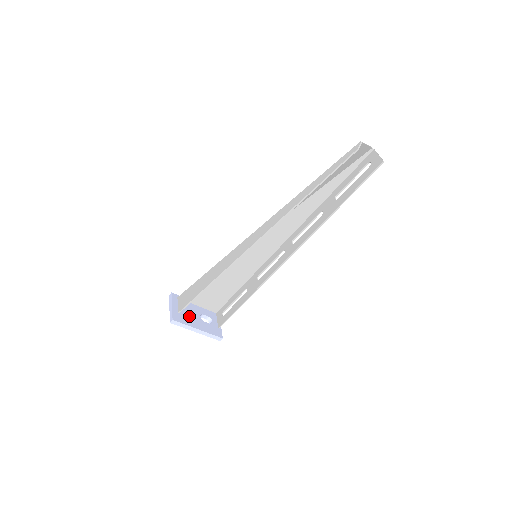
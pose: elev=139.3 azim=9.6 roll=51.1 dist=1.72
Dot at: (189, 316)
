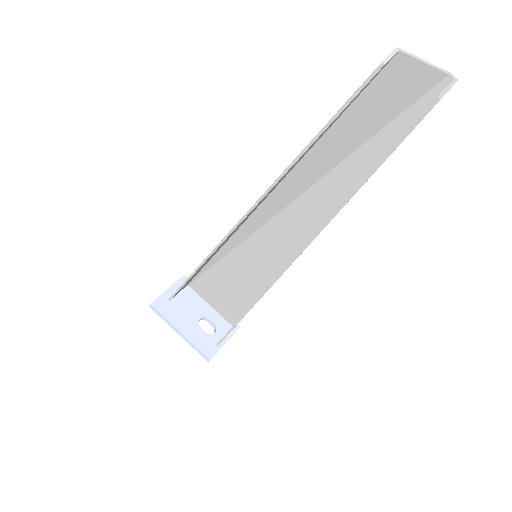
Dot at: (182, 311)
